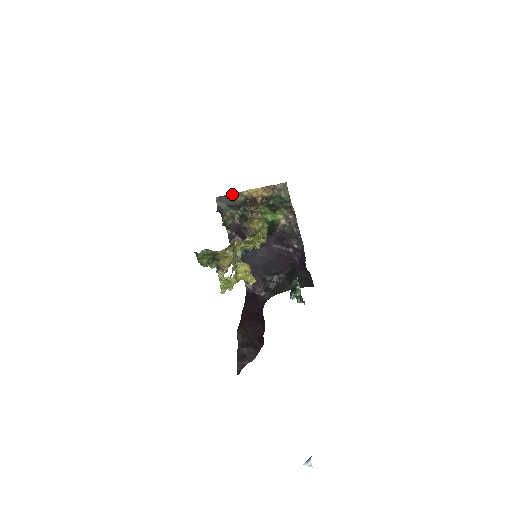
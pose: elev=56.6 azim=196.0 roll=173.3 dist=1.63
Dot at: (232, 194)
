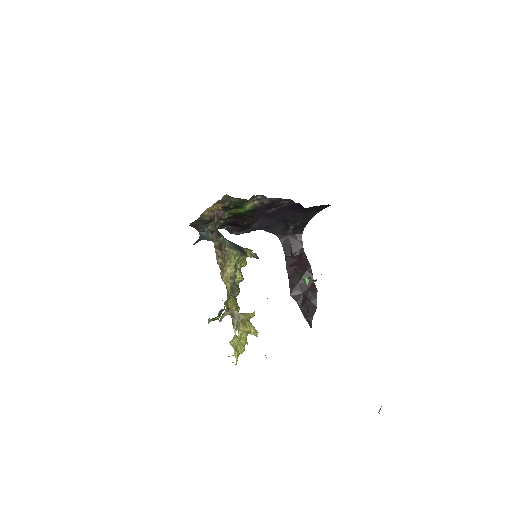
Dot at: (197, 219)
